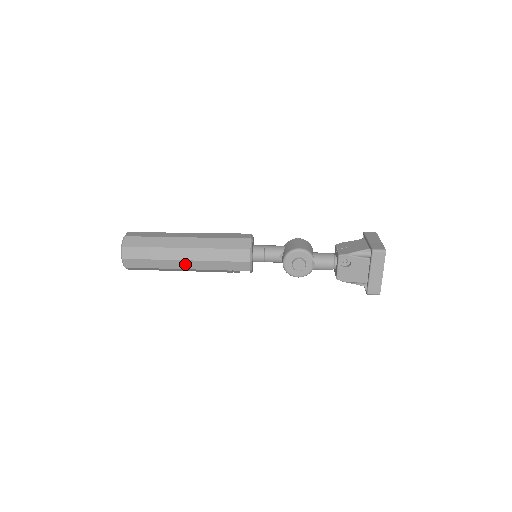
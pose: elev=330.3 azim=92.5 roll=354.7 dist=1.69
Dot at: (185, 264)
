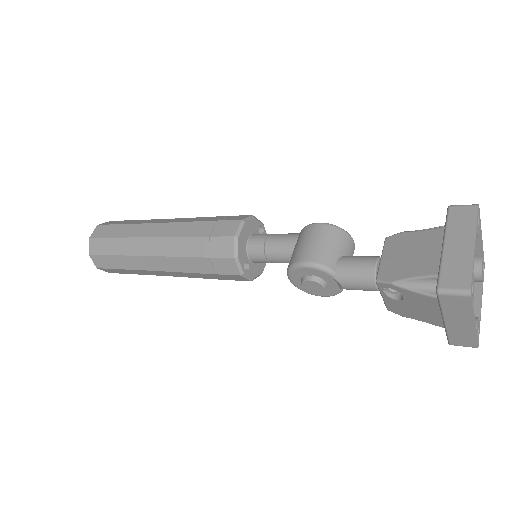
Dot at: (164, 273)
